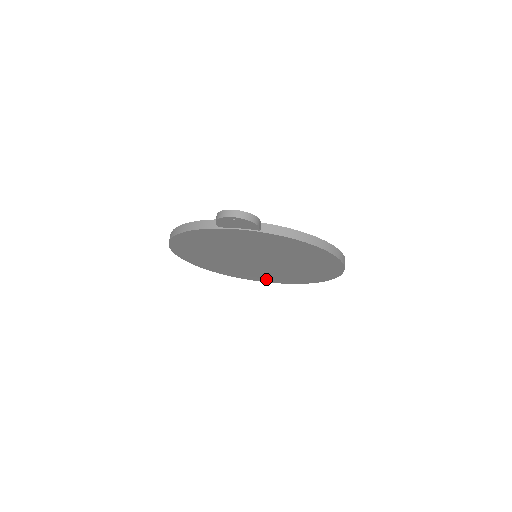
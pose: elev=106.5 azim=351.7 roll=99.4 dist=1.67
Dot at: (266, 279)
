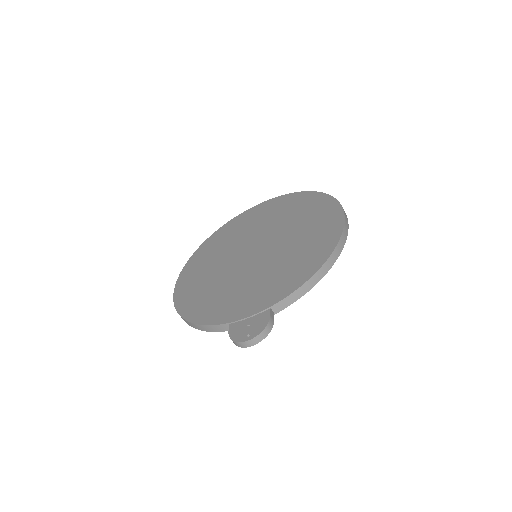
Dot at: occluded
